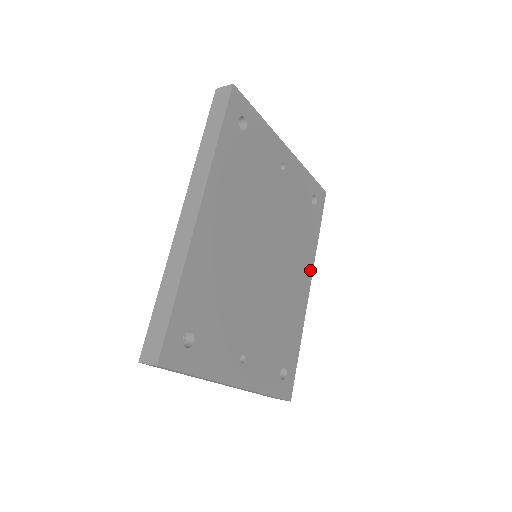
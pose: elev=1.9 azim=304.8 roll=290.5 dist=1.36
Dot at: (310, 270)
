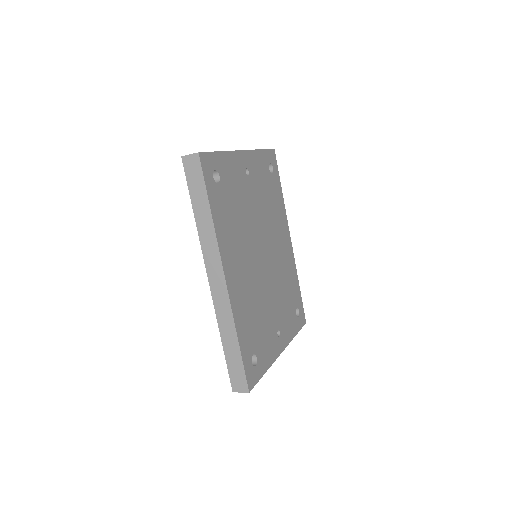
Dot at: (286, 225)
